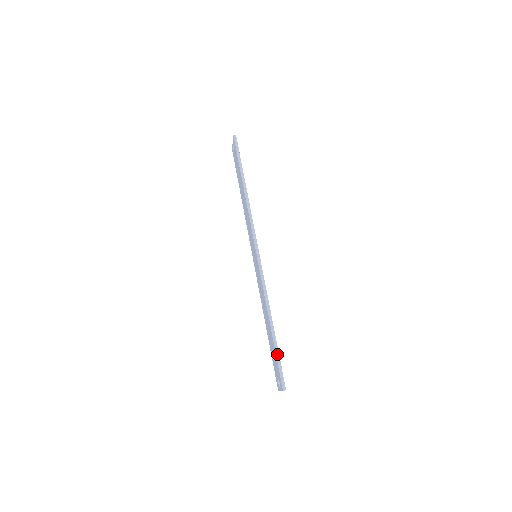
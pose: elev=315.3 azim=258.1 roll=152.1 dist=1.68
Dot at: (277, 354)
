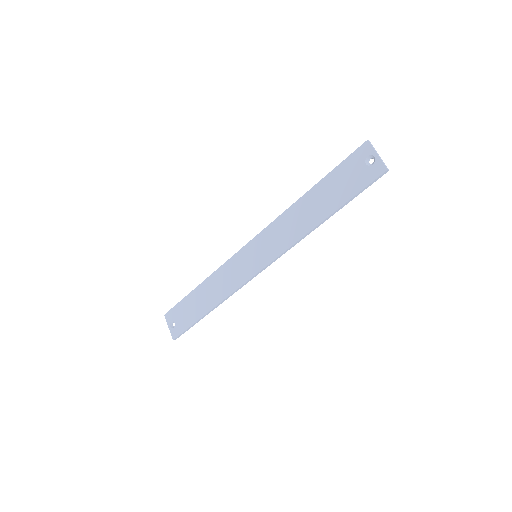
Dot at: (335, 169)
